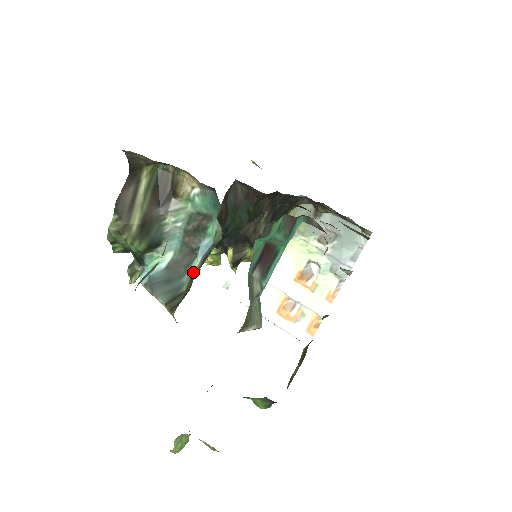
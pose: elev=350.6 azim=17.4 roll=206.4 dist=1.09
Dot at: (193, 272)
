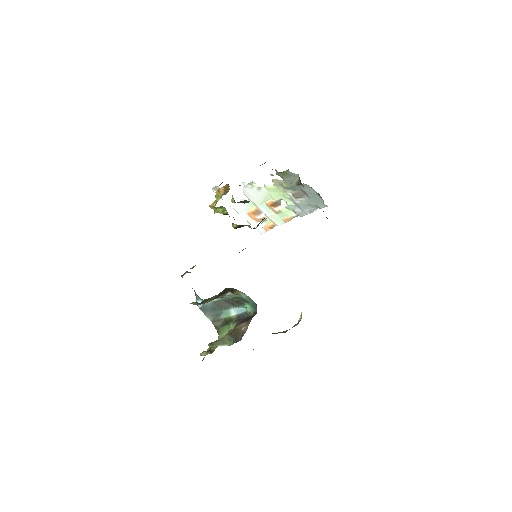
Dot at: (231, 318)
